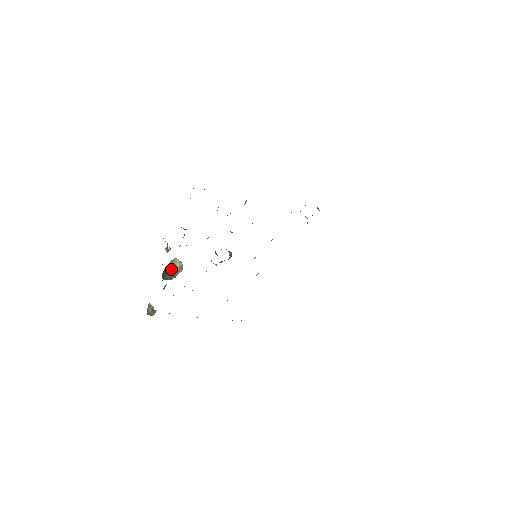
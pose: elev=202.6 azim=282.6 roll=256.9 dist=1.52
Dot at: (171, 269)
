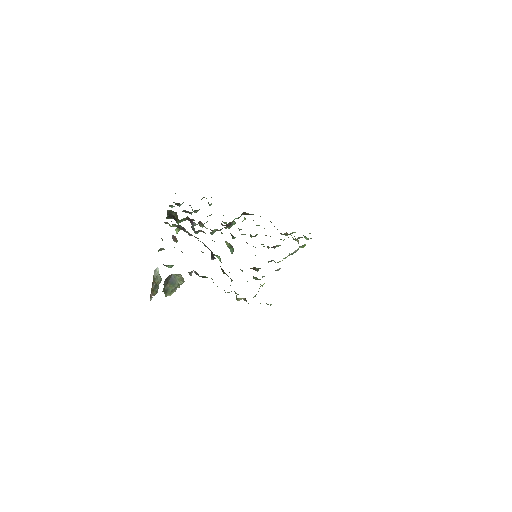
Dot at: (174, 274)
